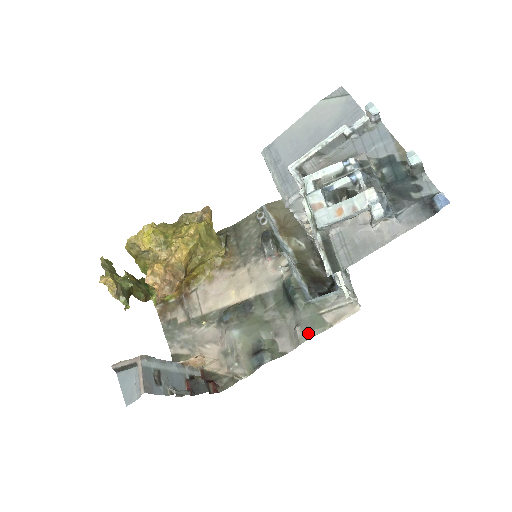
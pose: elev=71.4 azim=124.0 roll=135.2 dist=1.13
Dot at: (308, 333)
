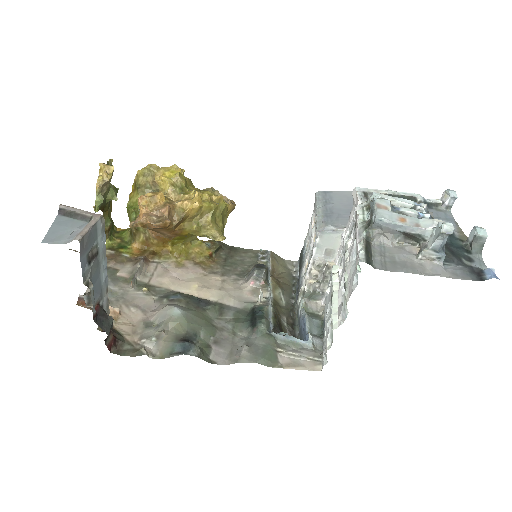
Dot at: (254, 357)
